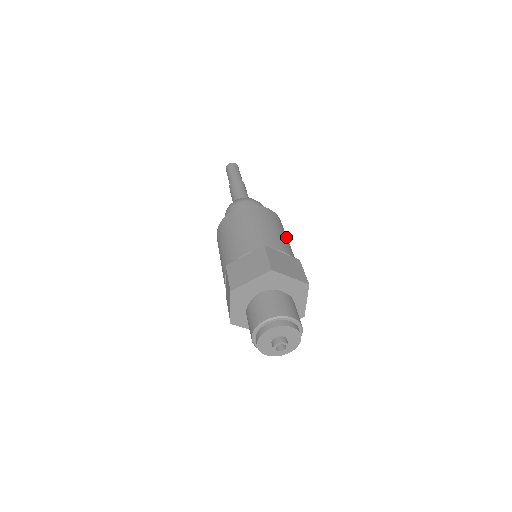
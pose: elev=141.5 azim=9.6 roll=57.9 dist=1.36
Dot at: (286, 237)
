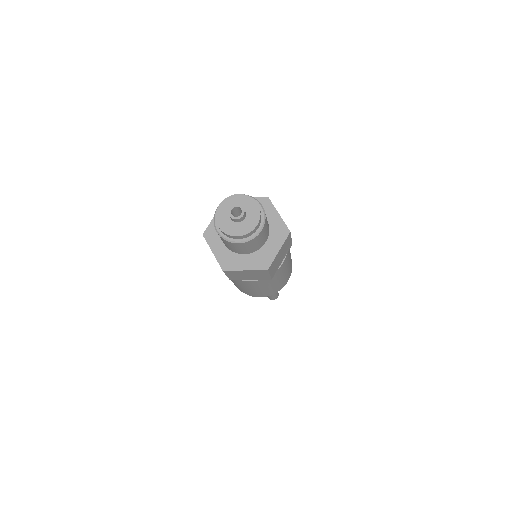
Dot at: (290, 255)
